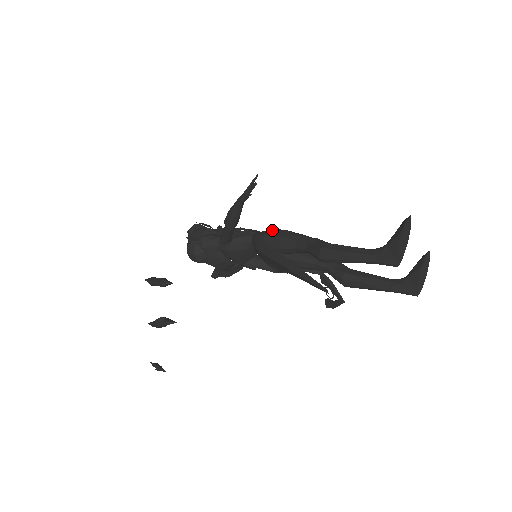
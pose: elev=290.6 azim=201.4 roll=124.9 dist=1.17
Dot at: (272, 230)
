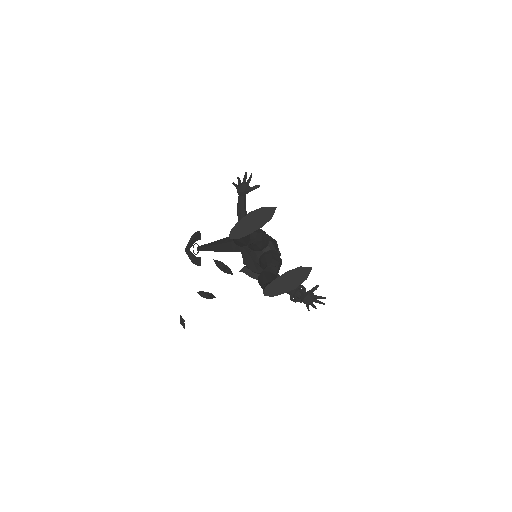
Dot at: occluded
